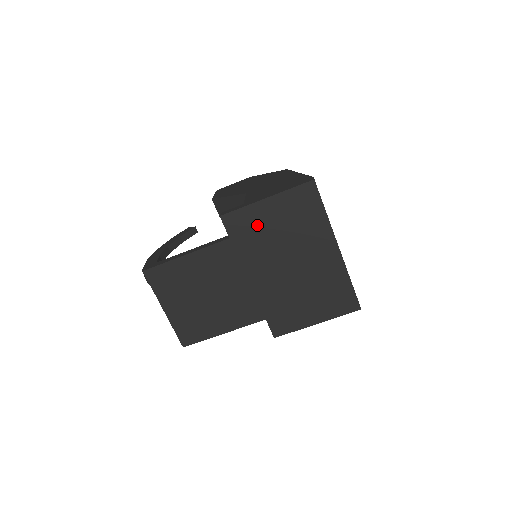
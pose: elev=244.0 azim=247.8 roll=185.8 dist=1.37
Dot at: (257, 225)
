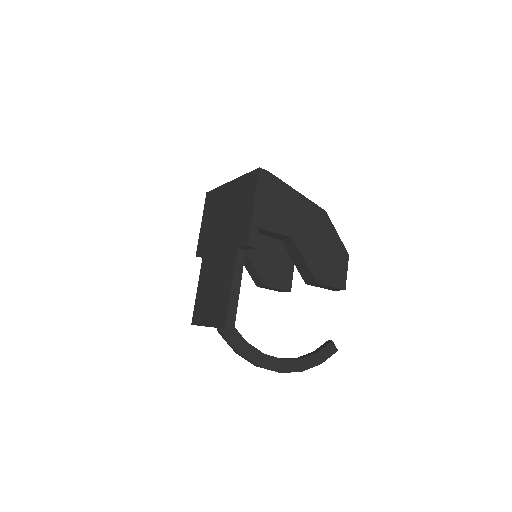
Dot at: (206, 234)
